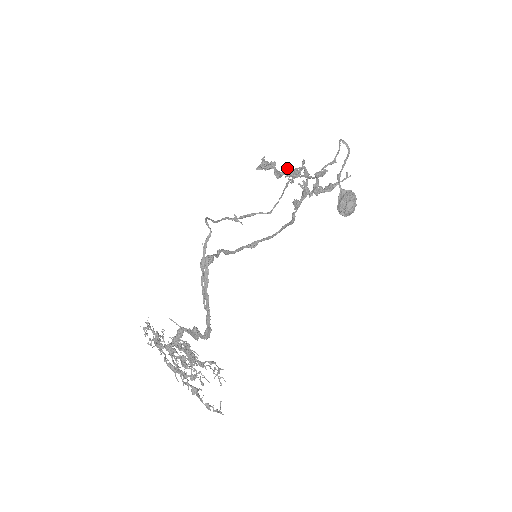
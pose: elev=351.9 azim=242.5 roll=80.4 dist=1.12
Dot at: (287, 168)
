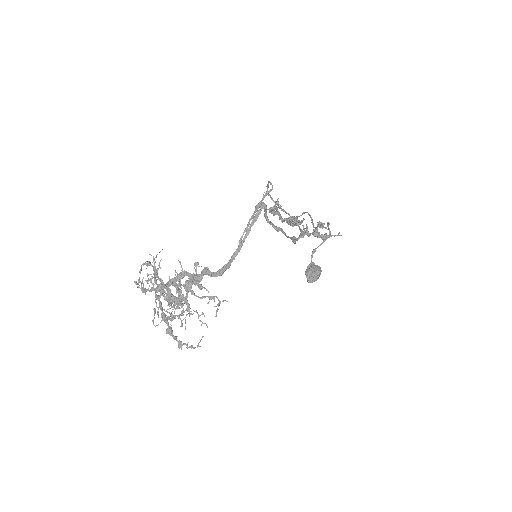
Dot at: occluded
